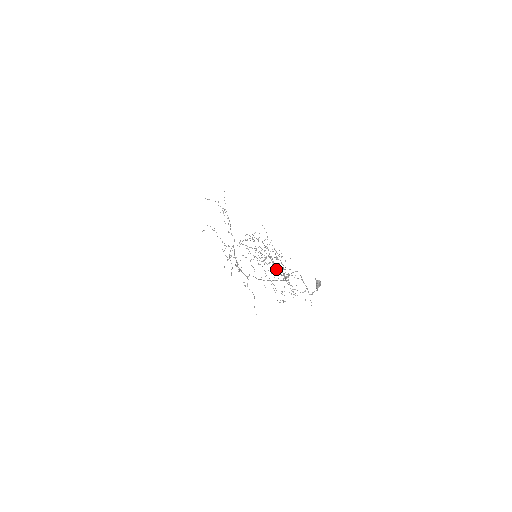
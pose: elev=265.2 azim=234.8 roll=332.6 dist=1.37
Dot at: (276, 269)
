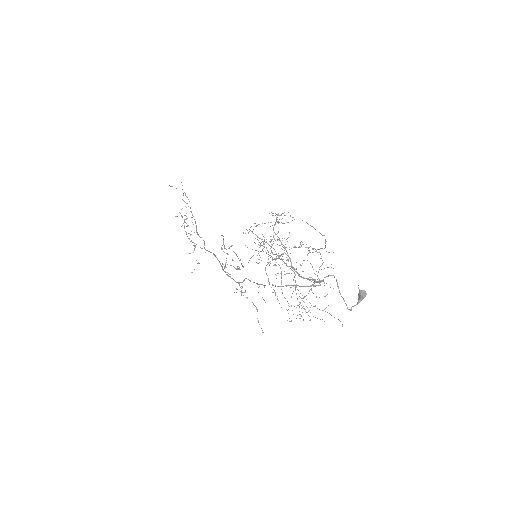
Dot at: occluded
